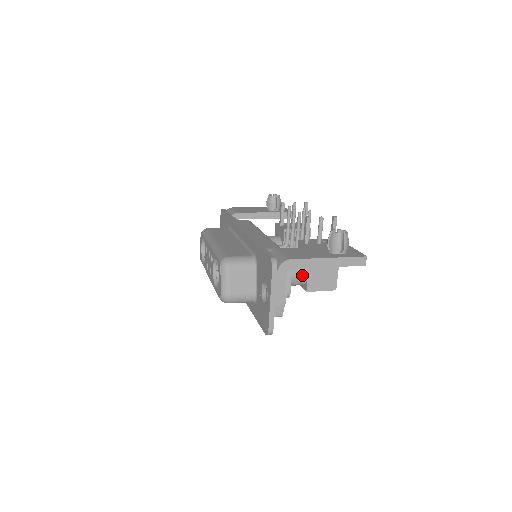
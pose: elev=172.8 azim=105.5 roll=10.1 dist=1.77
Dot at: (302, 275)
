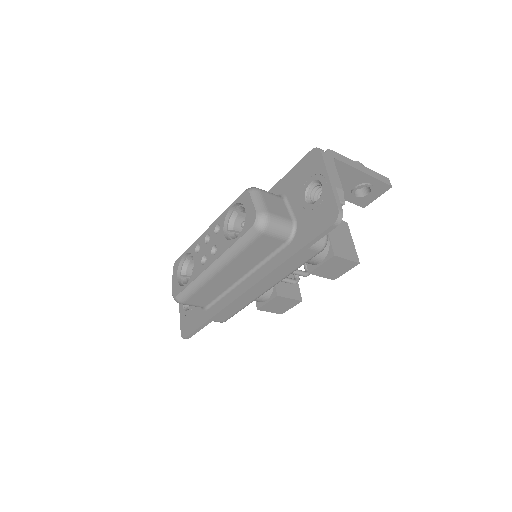
Dot at: occluded
